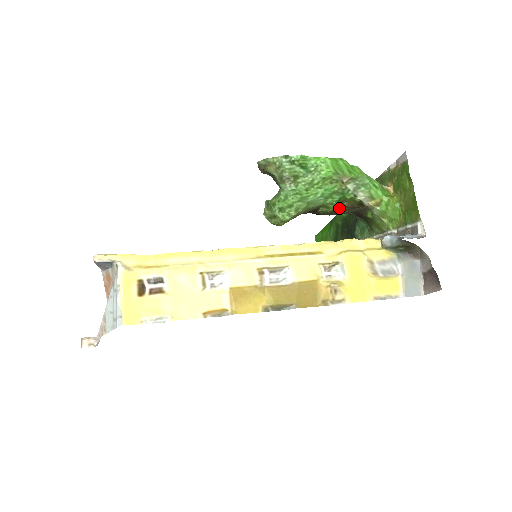
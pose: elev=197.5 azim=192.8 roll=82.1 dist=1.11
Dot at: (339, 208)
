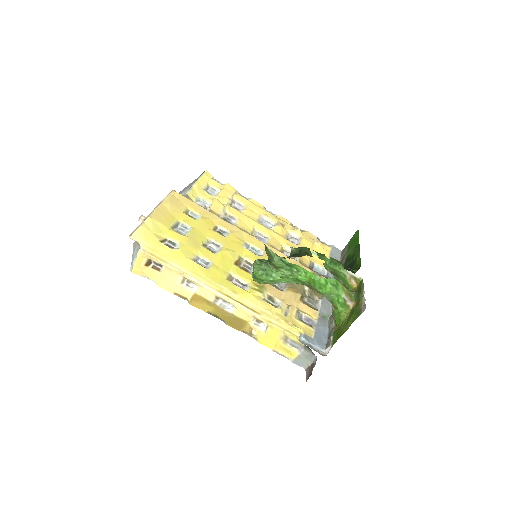
Dot at: occluded
